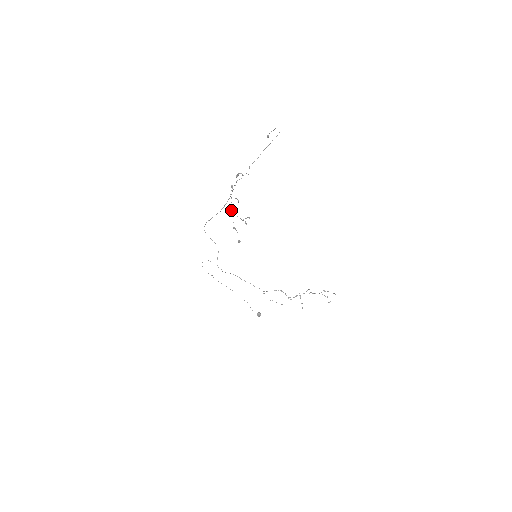
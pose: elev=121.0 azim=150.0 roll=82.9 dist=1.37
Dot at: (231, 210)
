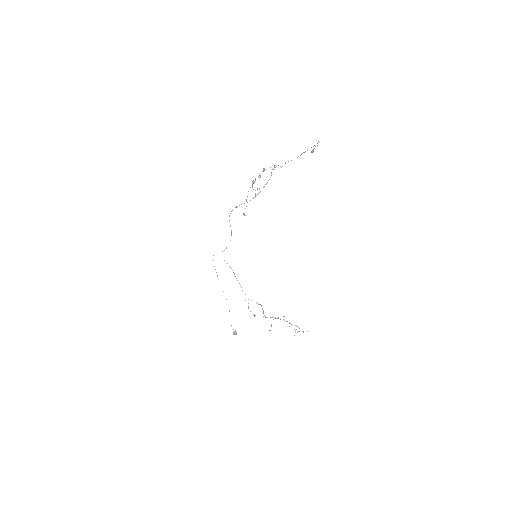
Dot at: (252, 183)
